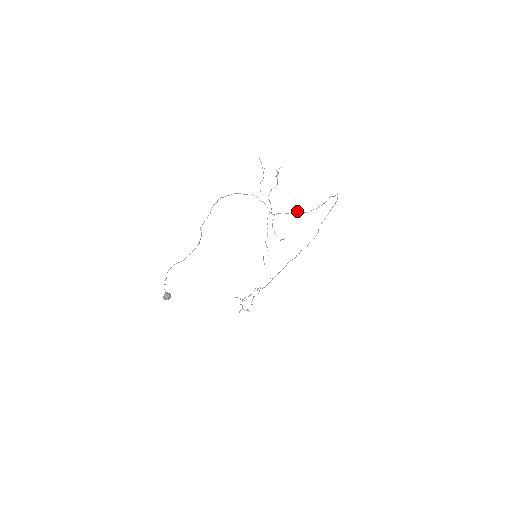
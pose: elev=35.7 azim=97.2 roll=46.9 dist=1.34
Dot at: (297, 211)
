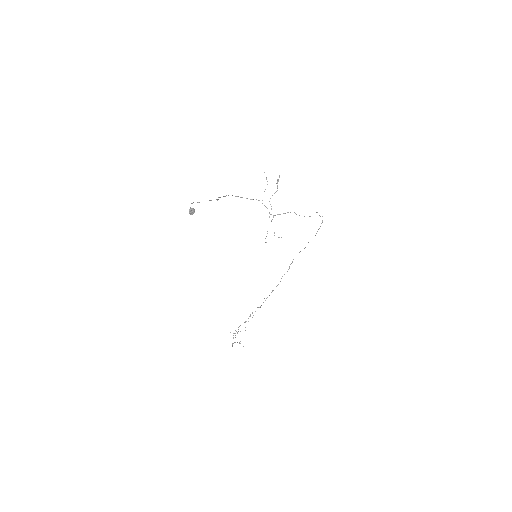
Dot at: occluded
